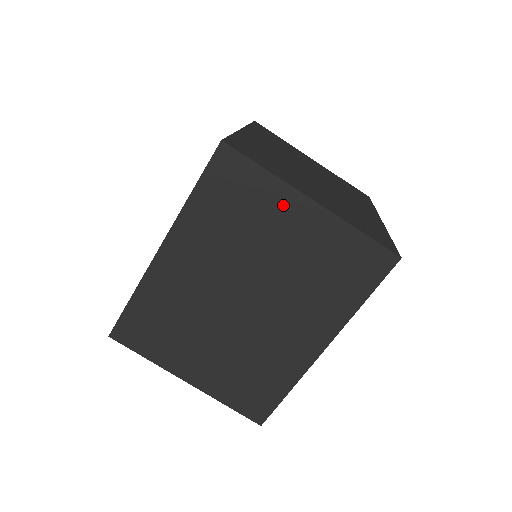
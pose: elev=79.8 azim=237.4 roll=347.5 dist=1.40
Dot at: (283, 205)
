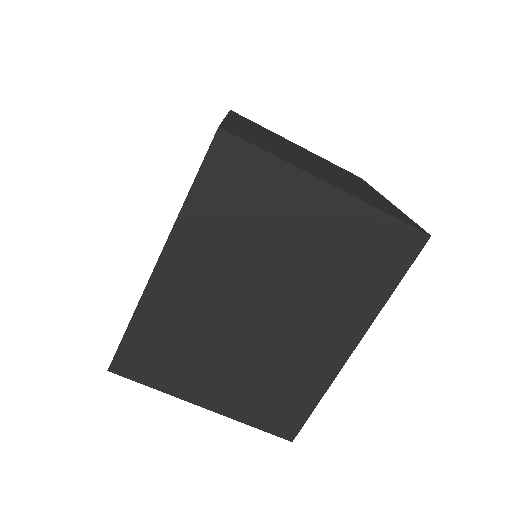
Dot at: (296, 193)
